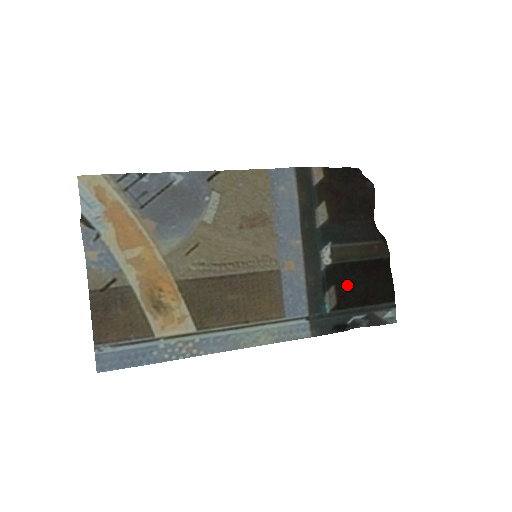
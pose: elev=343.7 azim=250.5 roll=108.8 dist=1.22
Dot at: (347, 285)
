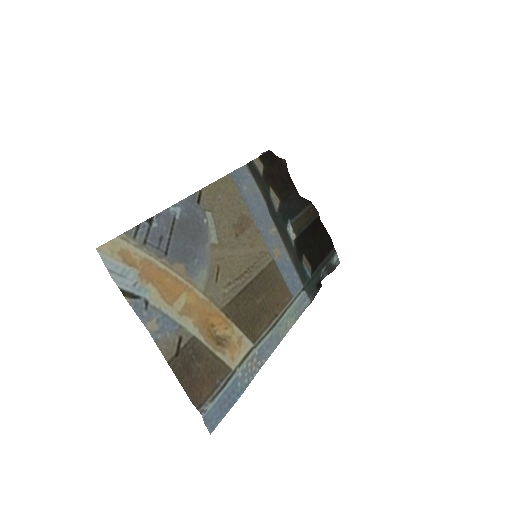
Dot at: (308, 250)
